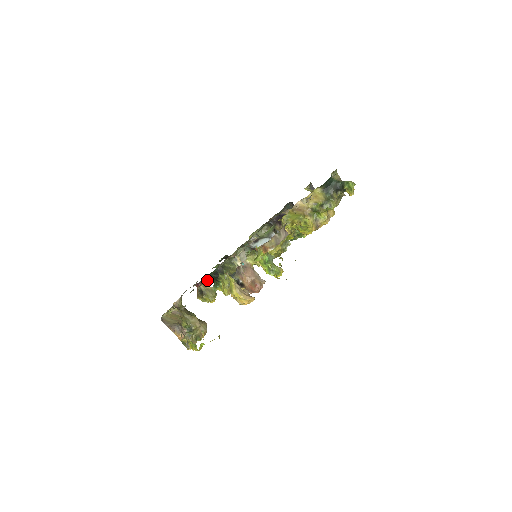
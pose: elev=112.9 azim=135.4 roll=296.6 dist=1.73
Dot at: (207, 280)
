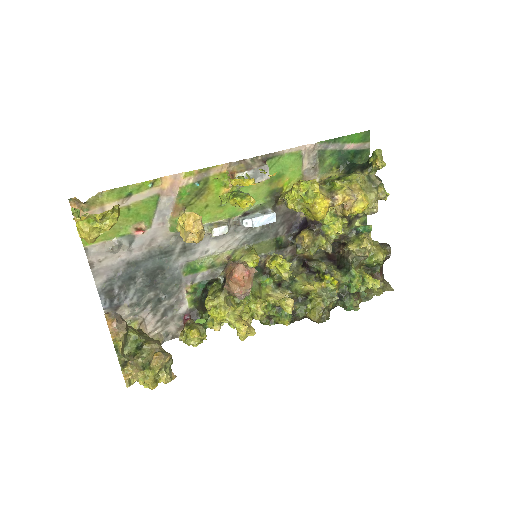
Dot at: (200, 316)
